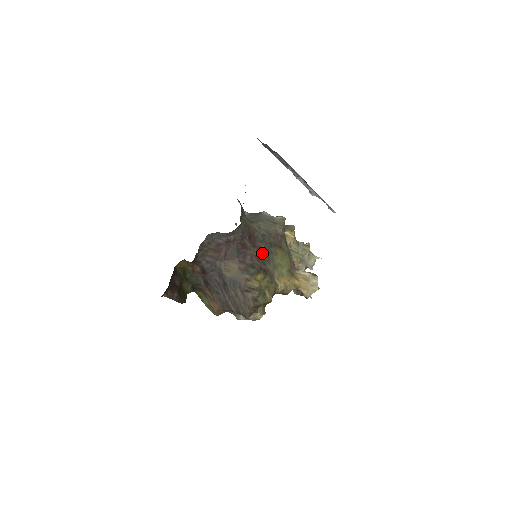
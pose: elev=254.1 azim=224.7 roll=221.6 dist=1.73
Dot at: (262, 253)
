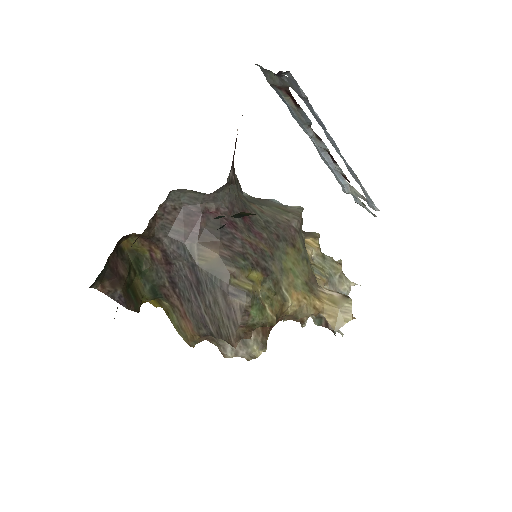
Dot at: (262, 243)
